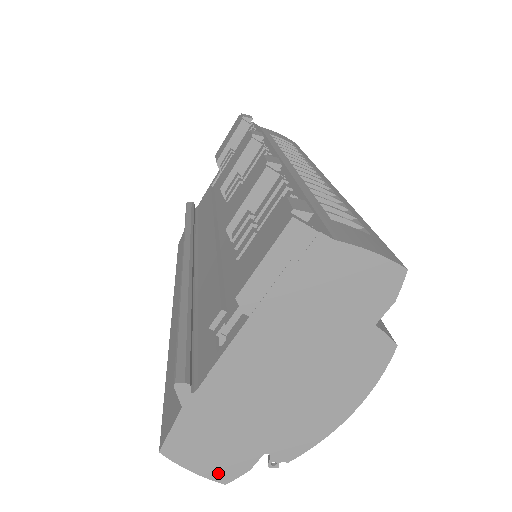
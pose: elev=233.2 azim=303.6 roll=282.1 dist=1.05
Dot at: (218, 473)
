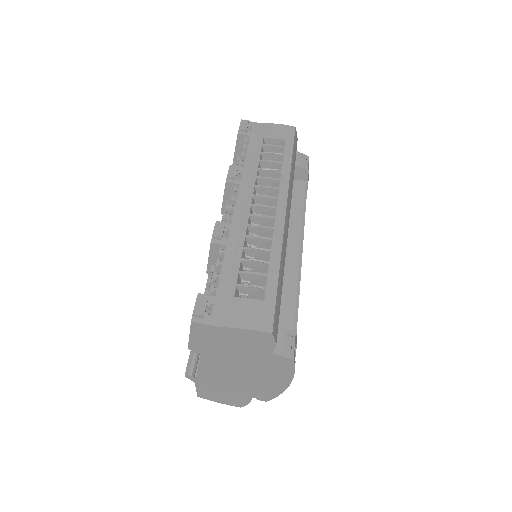
Dot at: (233, 404)
